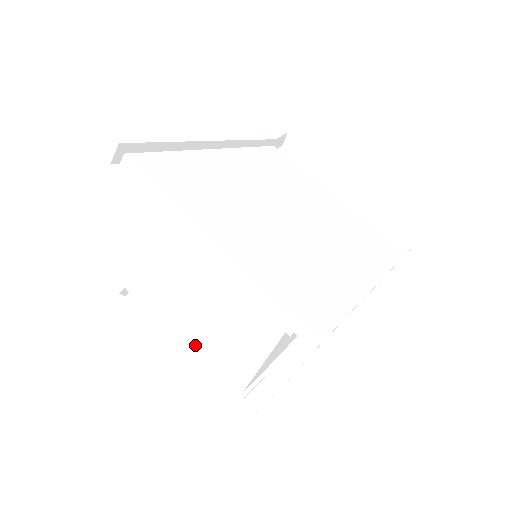
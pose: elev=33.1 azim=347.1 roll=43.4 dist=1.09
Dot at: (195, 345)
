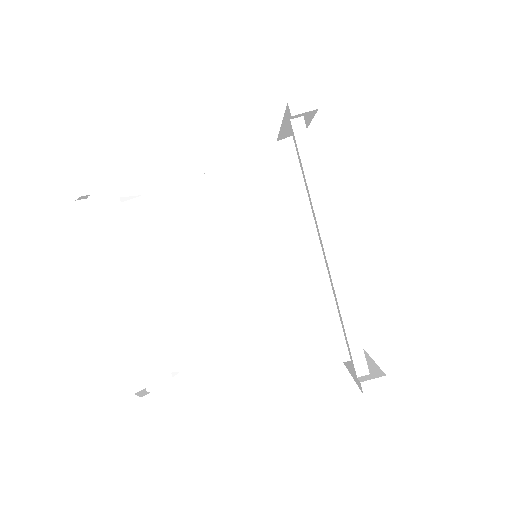
Dot at: (142, 302)
